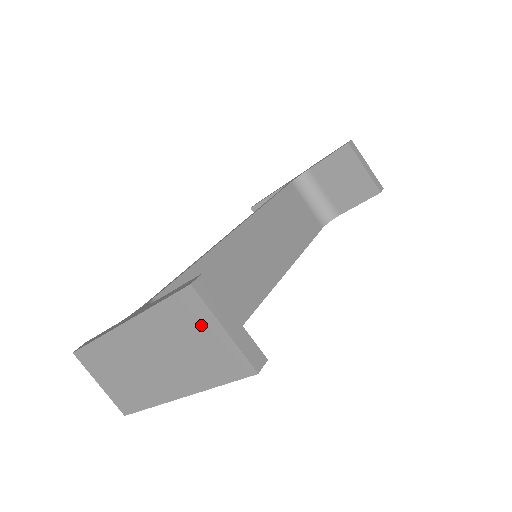
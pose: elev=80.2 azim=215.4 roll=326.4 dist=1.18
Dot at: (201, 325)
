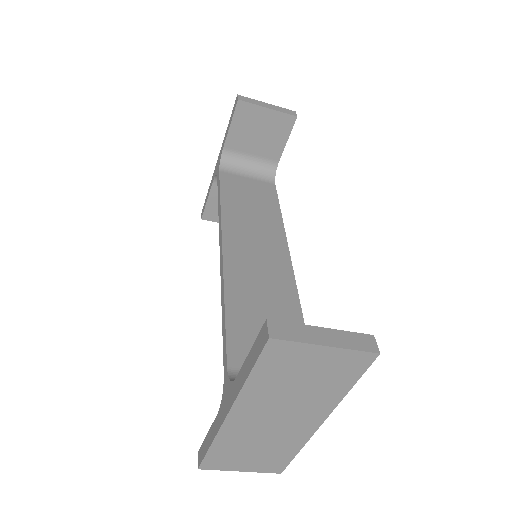
Dot at: (302, 360)
